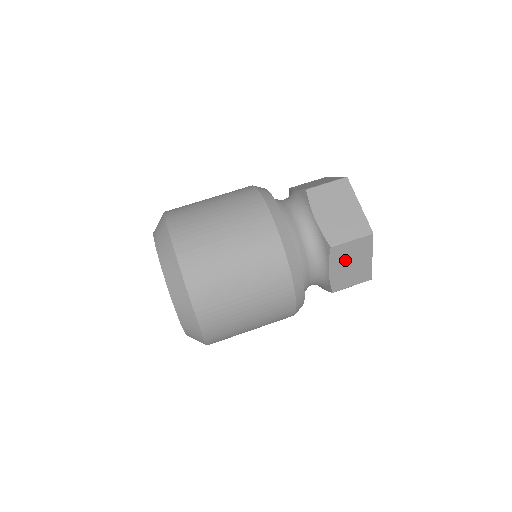
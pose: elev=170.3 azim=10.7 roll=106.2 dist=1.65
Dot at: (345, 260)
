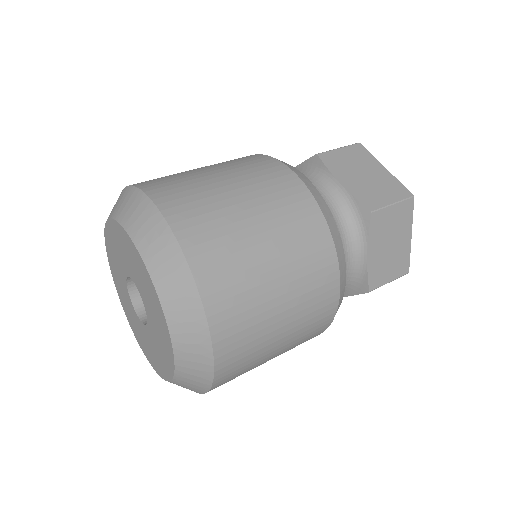
Dot at: (385, 237)
